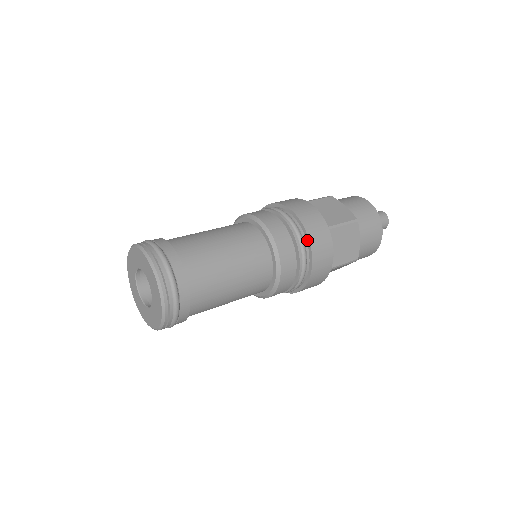
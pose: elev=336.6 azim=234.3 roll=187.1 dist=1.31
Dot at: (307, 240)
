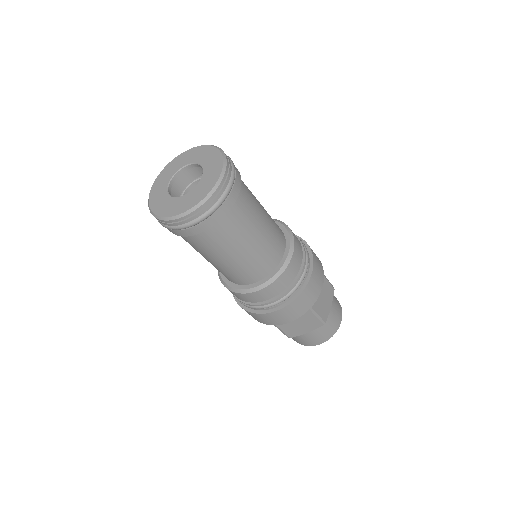
Dot at: (311, 258)
